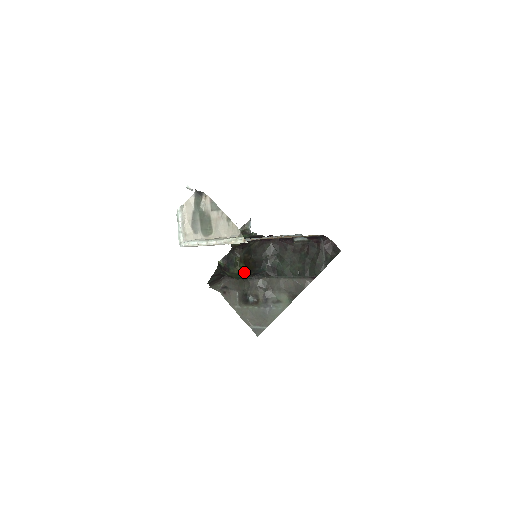
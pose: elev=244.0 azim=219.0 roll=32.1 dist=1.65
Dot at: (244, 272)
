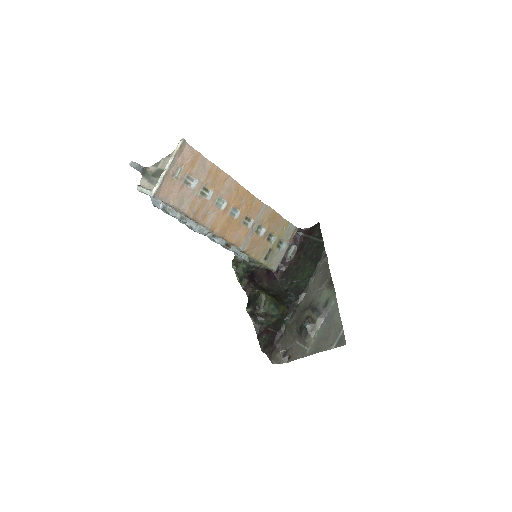
Dot at: (273, 299)
